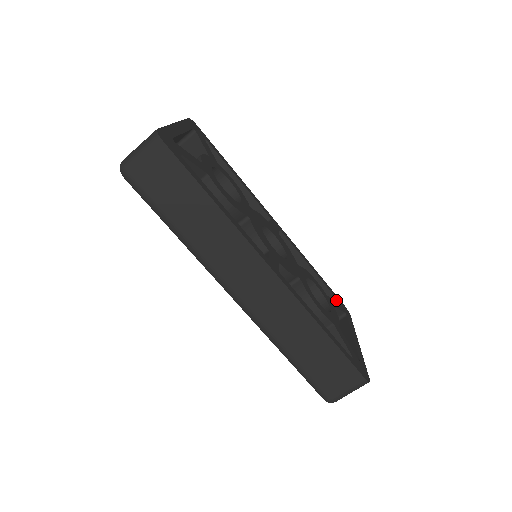
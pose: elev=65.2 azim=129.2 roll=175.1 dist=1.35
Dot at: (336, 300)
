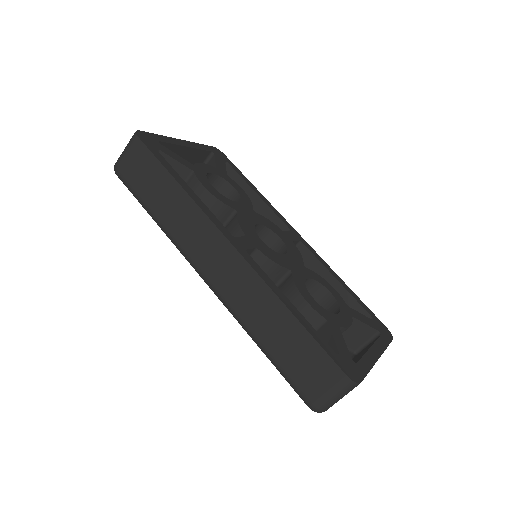
Dot at: (372, 319)
